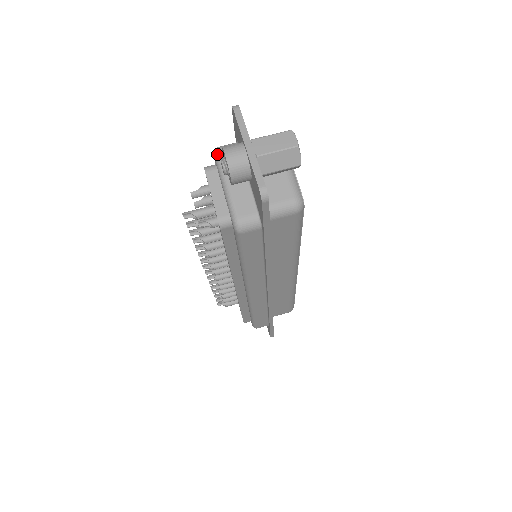
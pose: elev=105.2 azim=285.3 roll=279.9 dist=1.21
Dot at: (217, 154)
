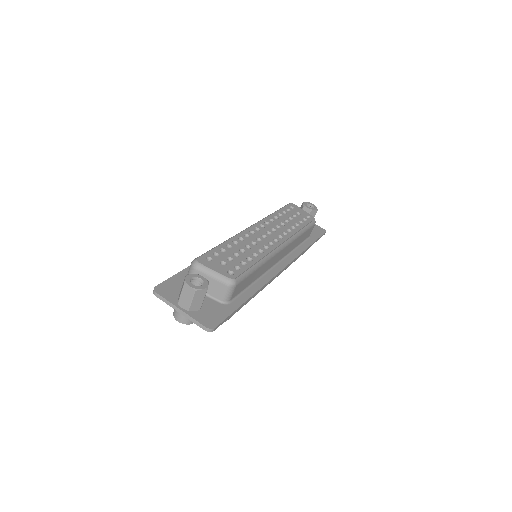
Dot at: occluded
